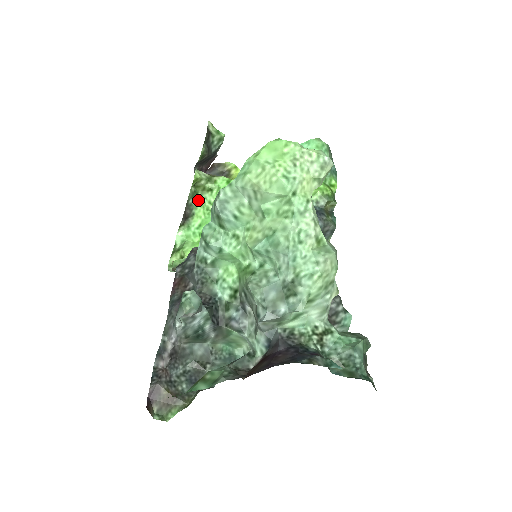
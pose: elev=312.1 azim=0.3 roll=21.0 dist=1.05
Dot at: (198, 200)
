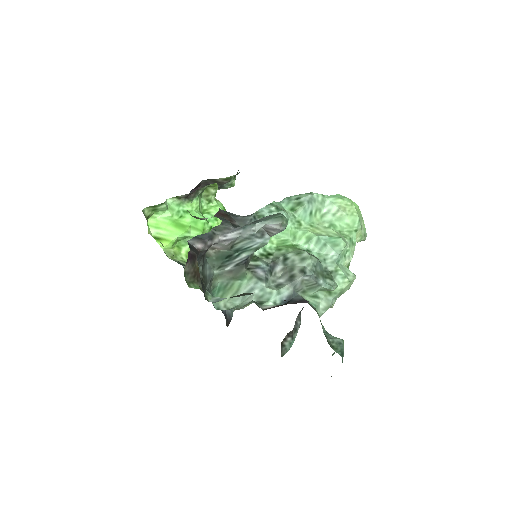
Dot at: (200, 197)
